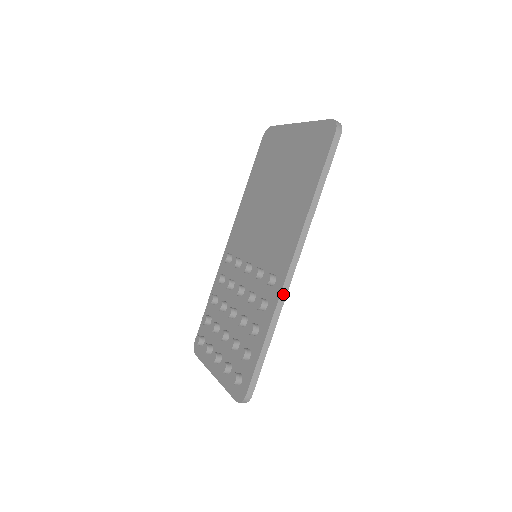
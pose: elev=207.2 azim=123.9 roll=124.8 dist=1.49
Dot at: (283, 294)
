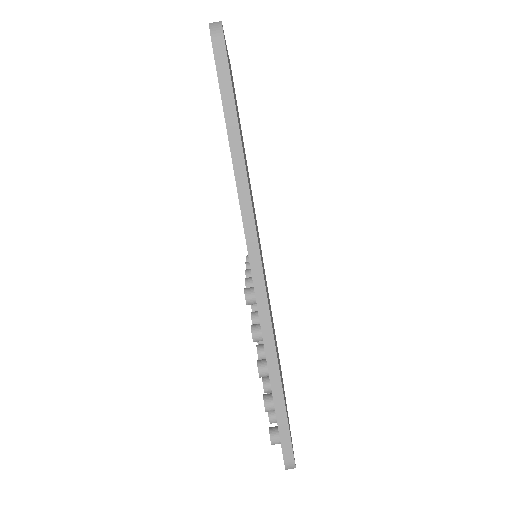
Dot at: (264, 316)
